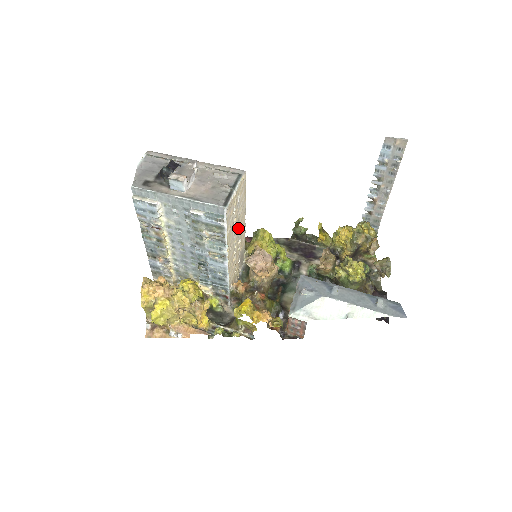
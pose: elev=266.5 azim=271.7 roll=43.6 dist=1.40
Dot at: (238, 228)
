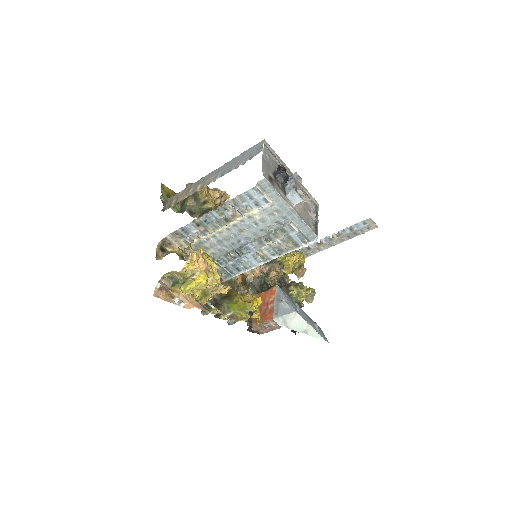
Dot at: occluded
